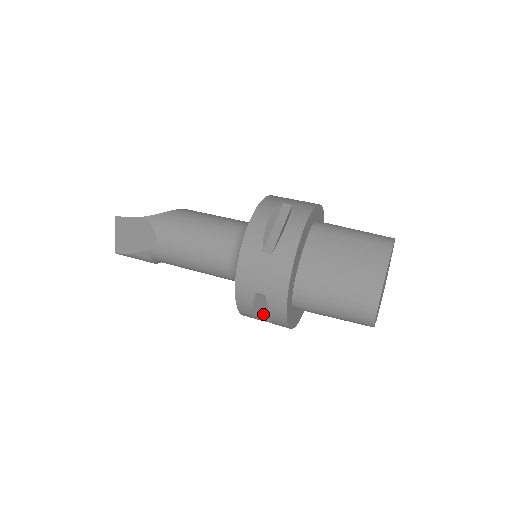
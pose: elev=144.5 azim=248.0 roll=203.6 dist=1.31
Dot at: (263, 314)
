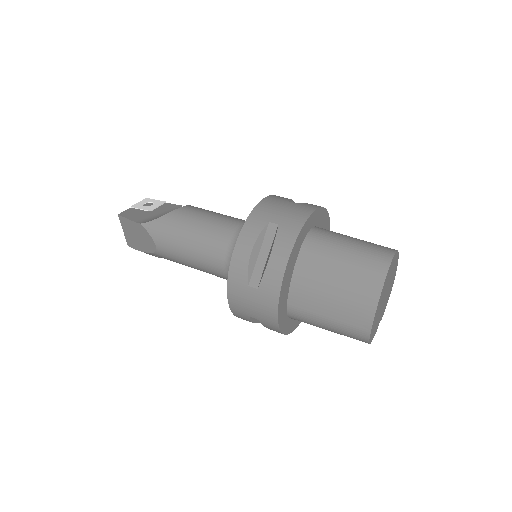
Dot at: occluded
